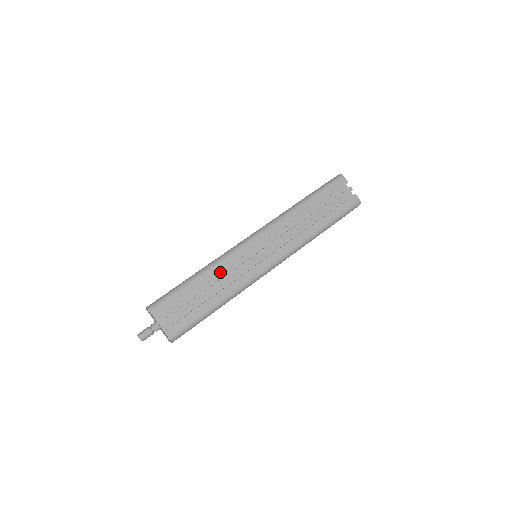
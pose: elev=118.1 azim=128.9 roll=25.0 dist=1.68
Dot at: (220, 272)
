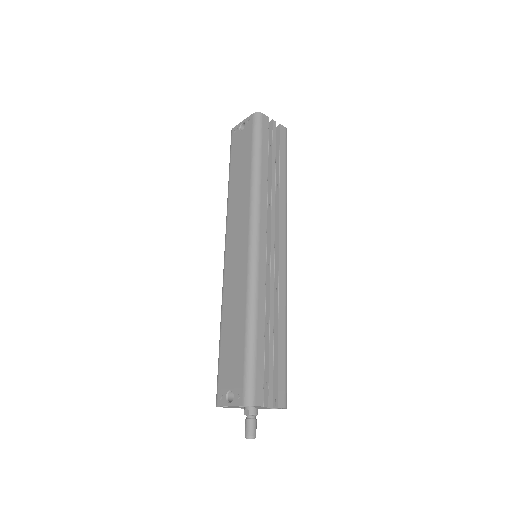
Dot at: (264, 302)
